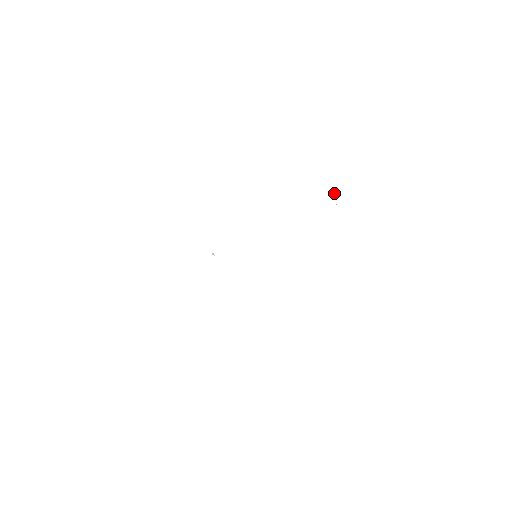
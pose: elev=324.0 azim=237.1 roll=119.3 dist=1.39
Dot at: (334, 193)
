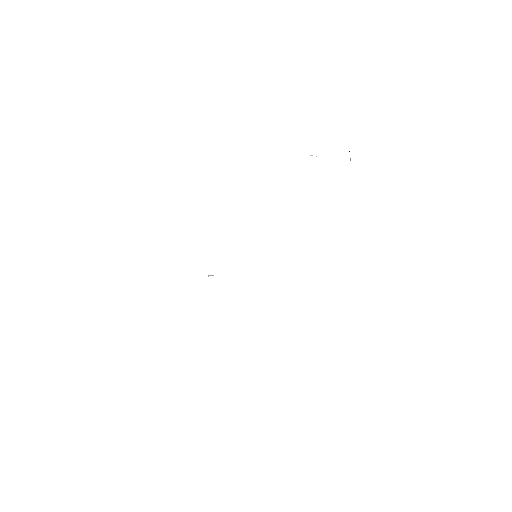
Dot at: occluded
